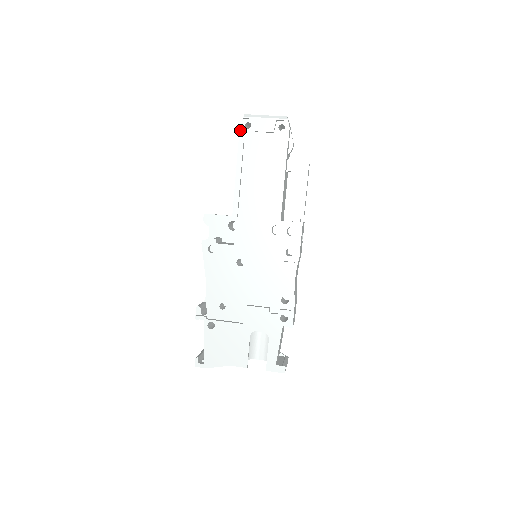
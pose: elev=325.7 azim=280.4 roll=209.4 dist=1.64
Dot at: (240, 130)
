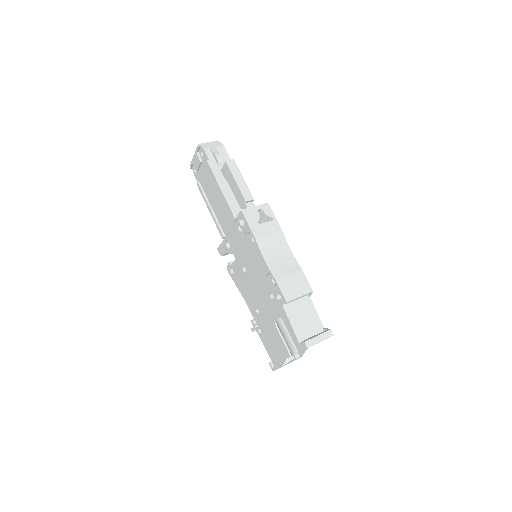
Dot at: (195, 177)
